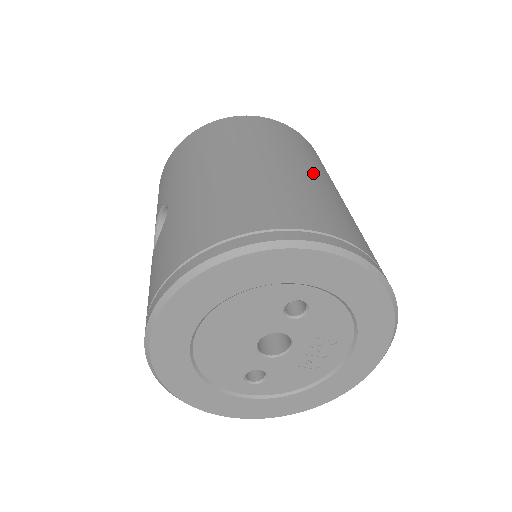
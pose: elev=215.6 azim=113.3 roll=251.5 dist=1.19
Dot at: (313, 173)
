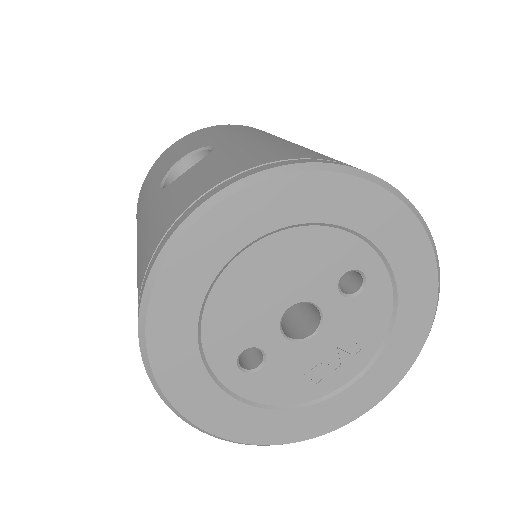
Dot at: occluded
